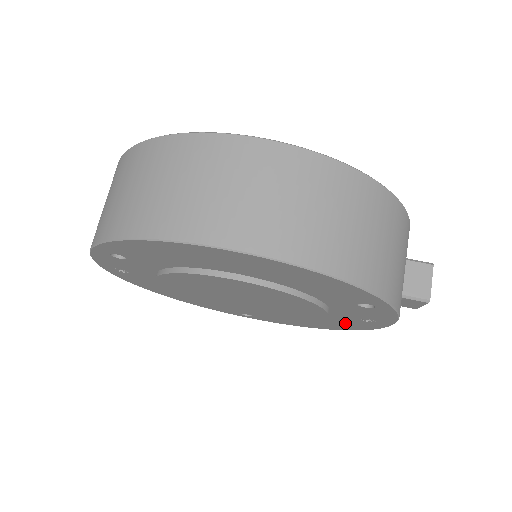
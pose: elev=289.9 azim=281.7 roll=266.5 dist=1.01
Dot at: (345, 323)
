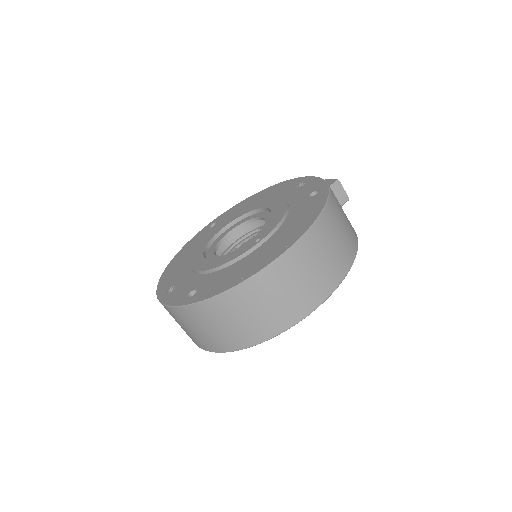
Dot at: occluded
